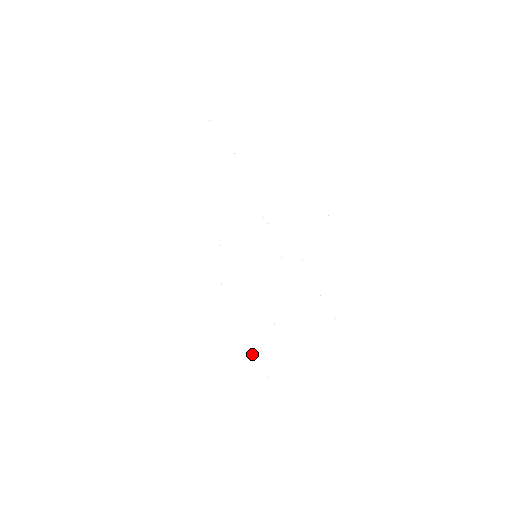
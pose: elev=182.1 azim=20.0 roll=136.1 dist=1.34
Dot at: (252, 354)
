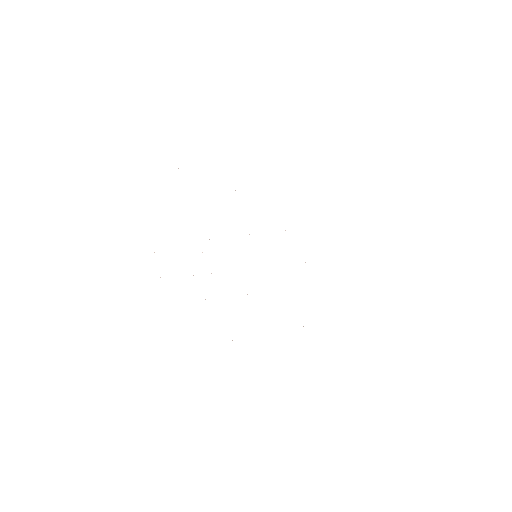
Dot at: occluded
